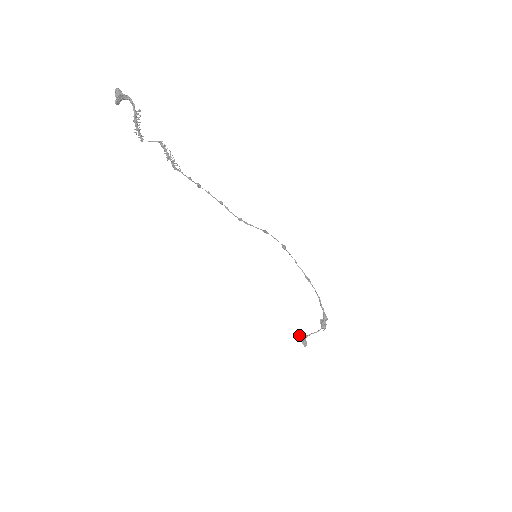
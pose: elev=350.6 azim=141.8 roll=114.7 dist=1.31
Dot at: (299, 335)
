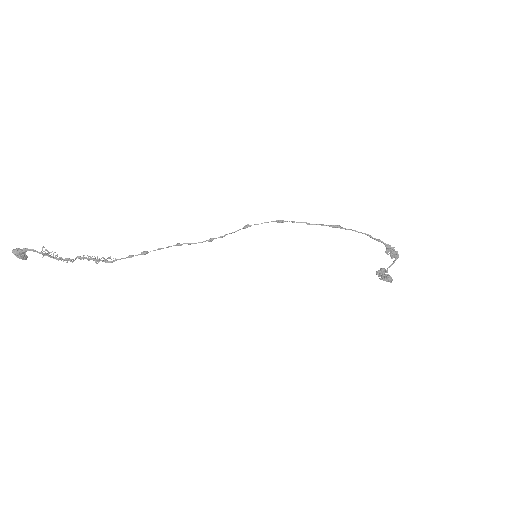
Dot at: (377, 274)
